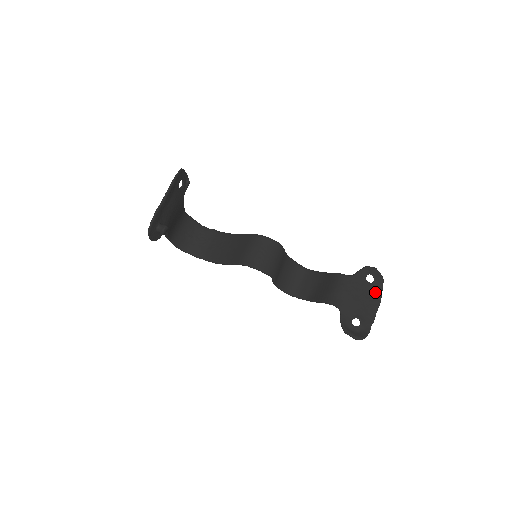
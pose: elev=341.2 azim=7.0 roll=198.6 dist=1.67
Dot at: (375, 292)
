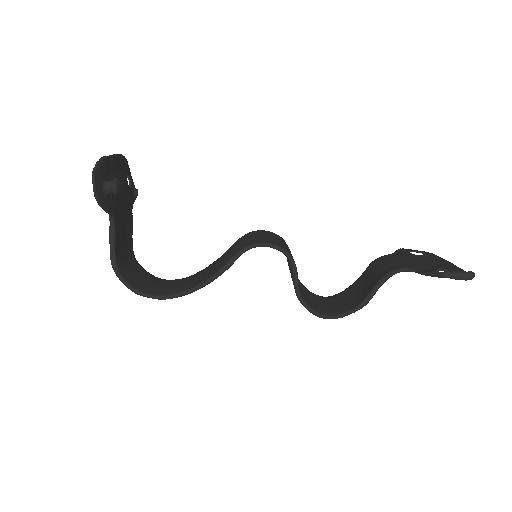
Dot at: (435, 258)
